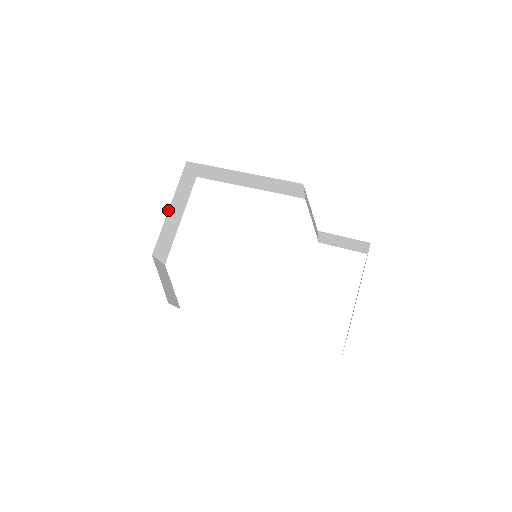
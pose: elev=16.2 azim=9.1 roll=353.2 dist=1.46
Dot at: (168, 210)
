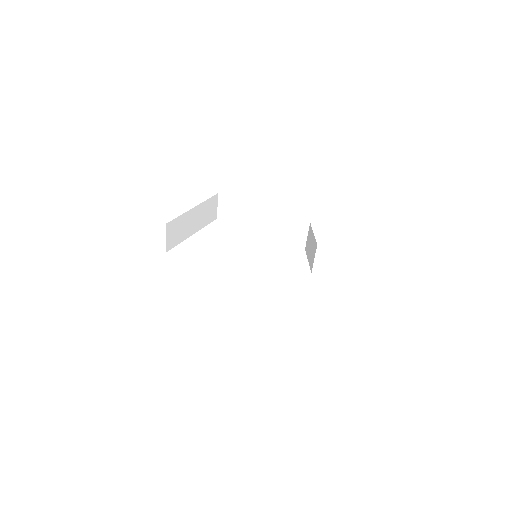
Dot at: (192, 208)
